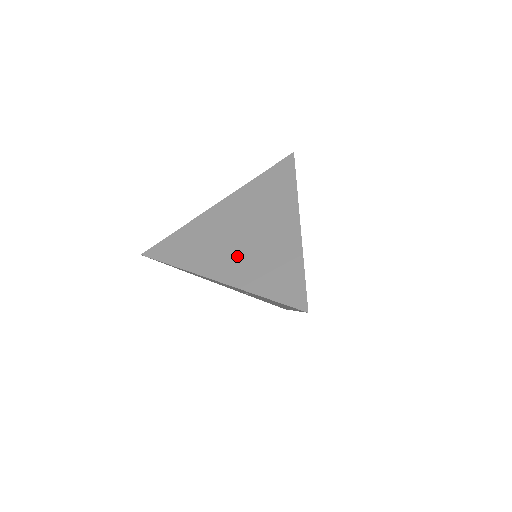
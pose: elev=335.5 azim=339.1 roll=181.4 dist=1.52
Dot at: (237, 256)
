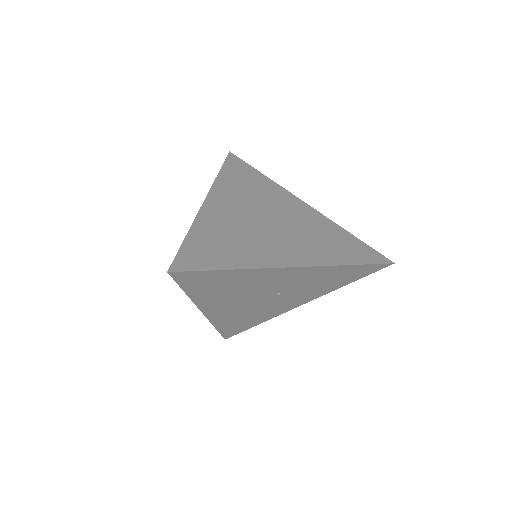
Dot at: (289, 240)
